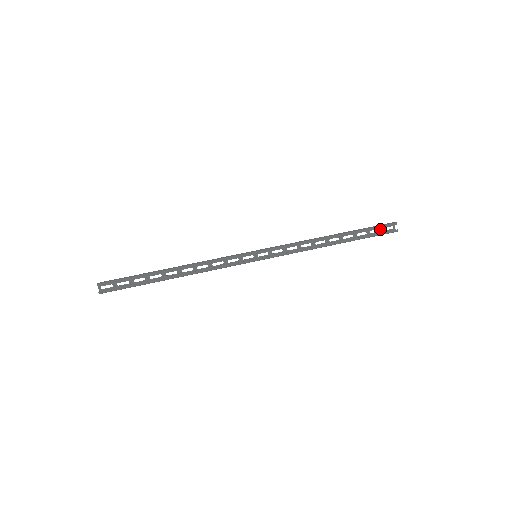
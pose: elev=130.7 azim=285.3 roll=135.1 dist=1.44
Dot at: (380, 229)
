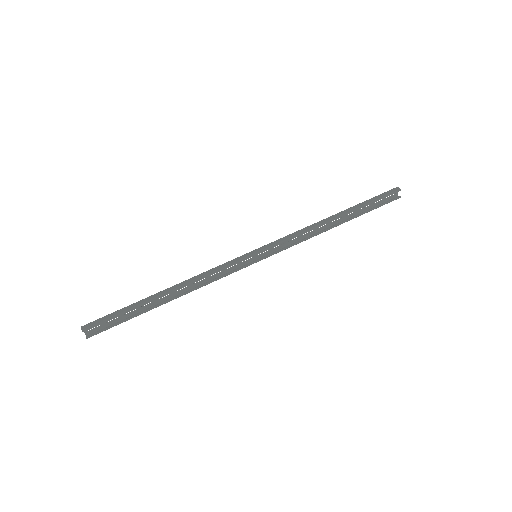
Dot at: (383, 197)
